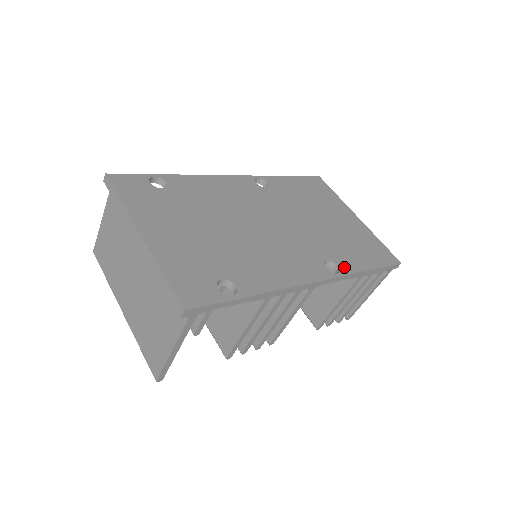
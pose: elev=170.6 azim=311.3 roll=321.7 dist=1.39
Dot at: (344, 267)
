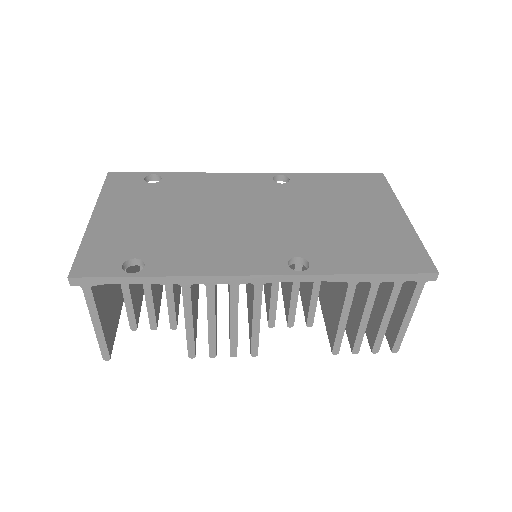
Dot at: (320, 266)
